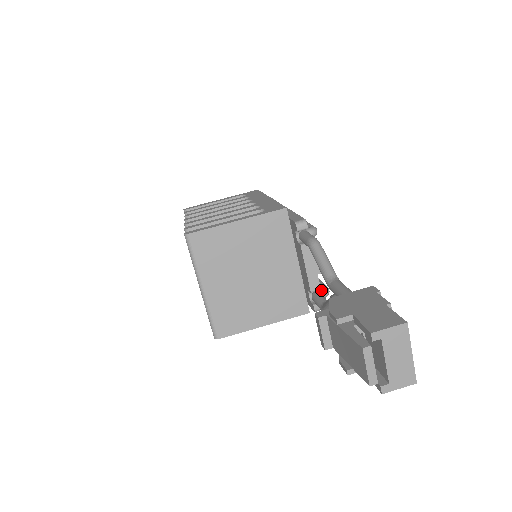
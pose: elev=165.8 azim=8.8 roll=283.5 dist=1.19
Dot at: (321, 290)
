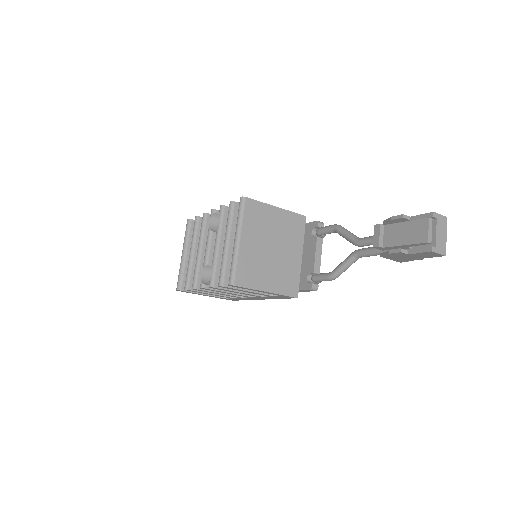
Dot at: occluded
